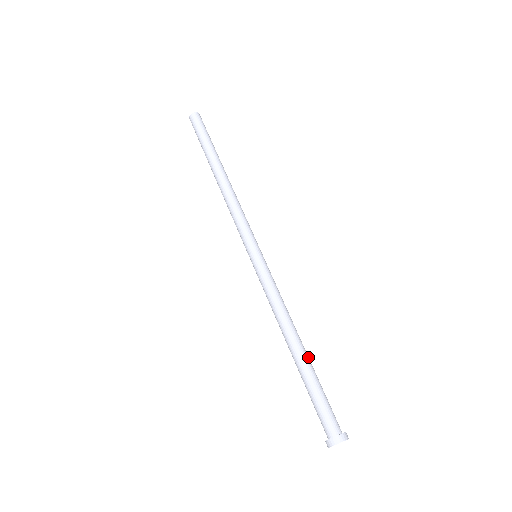
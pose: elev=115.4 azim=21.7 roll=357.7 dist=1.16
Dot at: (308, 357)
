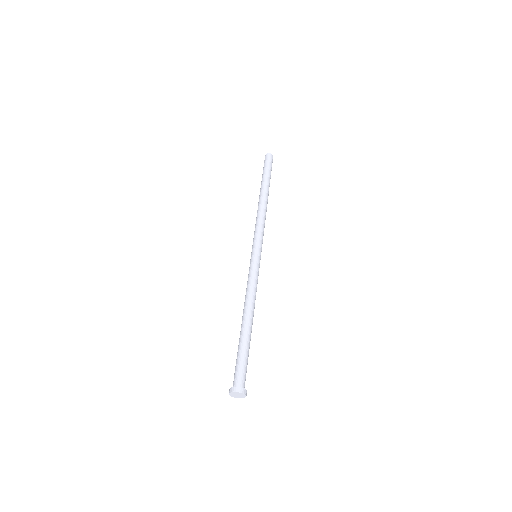
Dot at: occluded
